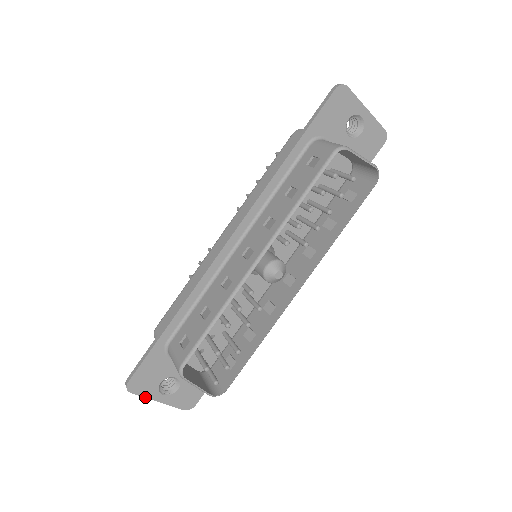
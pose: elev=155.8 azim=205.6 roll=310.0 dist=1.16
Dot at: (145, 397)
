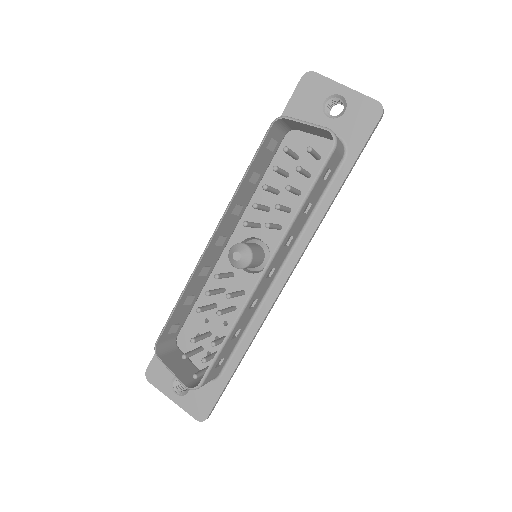
Dot at: (161, 391)
